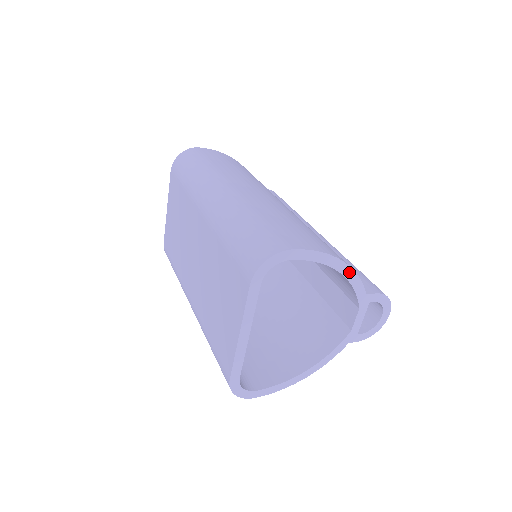
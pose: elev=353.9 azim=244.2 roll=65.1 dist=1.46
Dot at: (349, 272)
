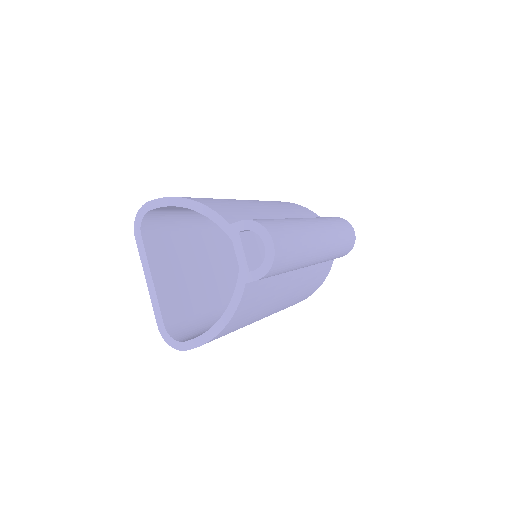
Dot at: (200, 207)
